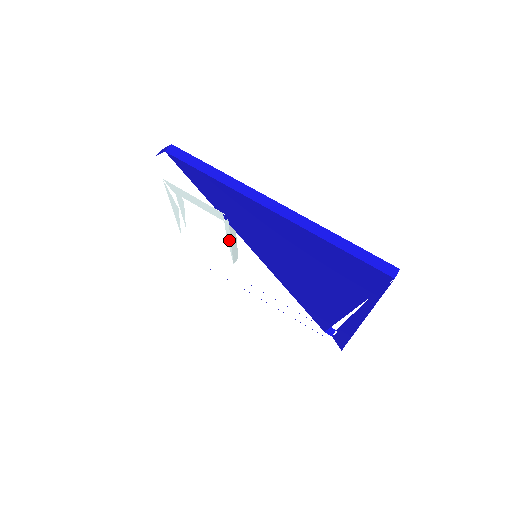
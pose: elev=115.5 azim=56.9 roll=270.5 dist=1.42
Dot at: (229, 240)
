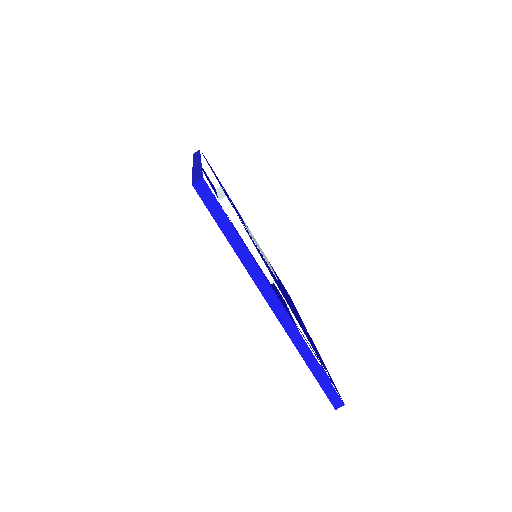
Dot at: occluded
